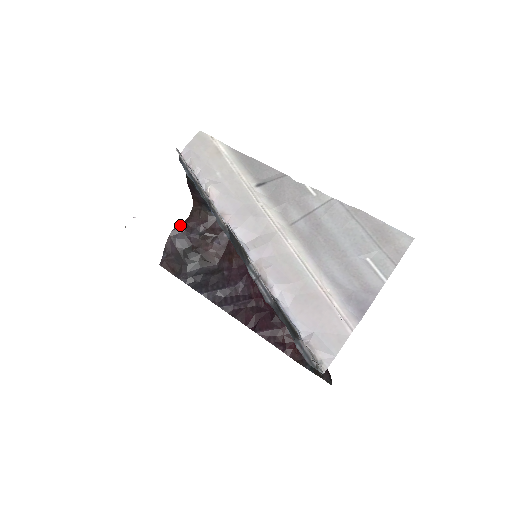
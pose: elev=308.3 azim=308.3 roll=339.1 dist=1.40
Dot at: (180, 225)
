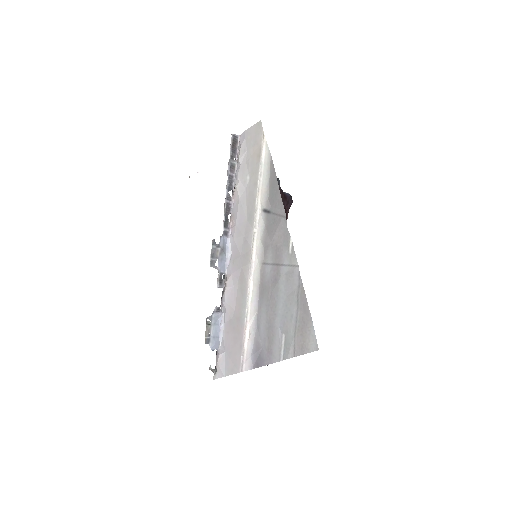
Dot at: occluded
